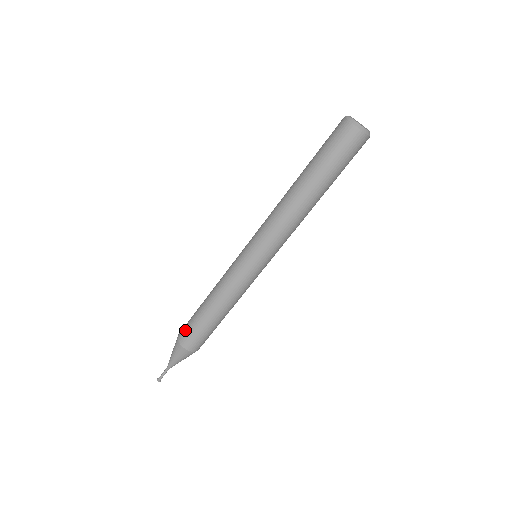
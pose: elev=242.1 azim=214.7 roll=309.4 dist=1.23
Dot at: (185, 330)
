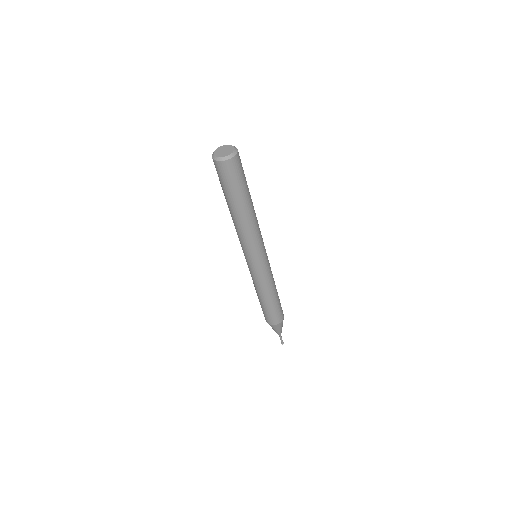
Dot at: (264, 316)
